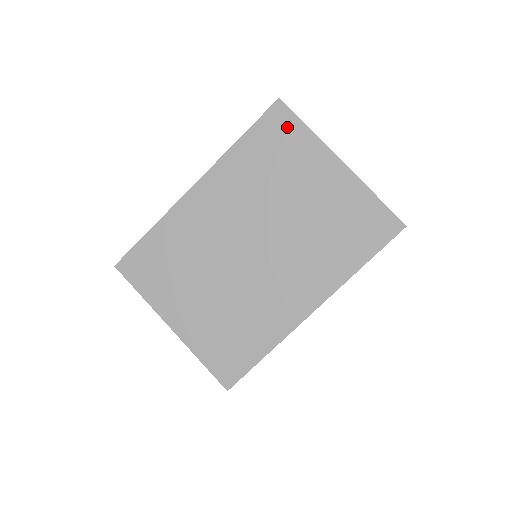
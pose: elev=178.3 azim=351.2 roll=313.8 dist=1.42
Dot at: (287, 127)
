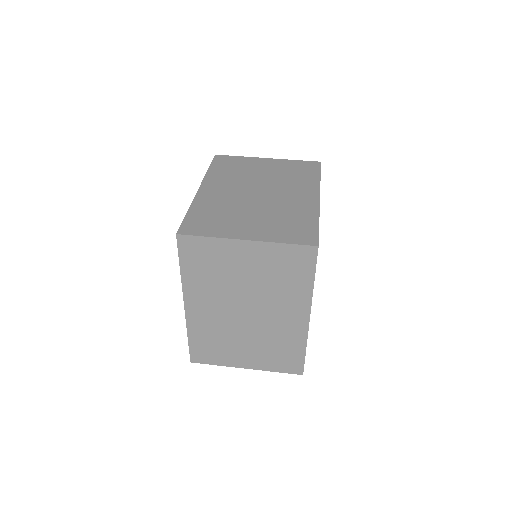
Dot at: (229, 159)
